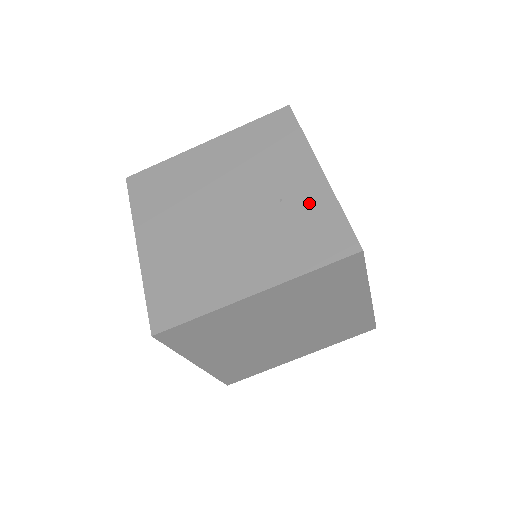
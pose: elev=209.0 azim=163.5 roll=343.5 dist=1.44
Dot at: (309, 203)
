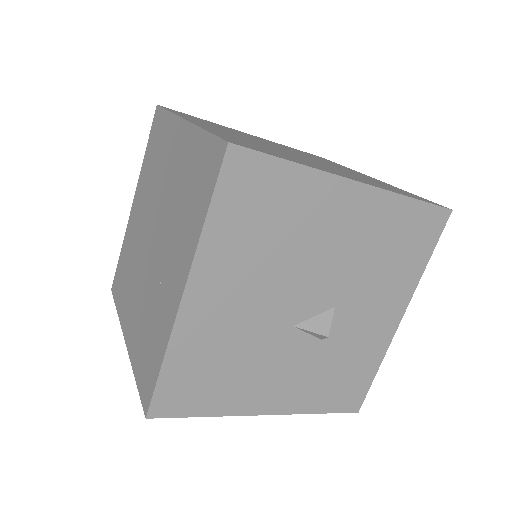
Dot at: (161, 318)
